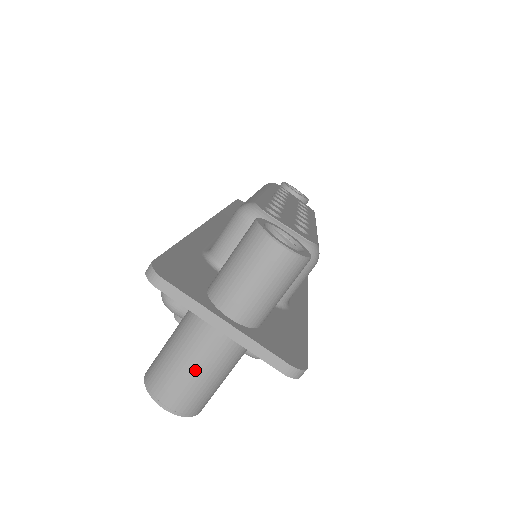
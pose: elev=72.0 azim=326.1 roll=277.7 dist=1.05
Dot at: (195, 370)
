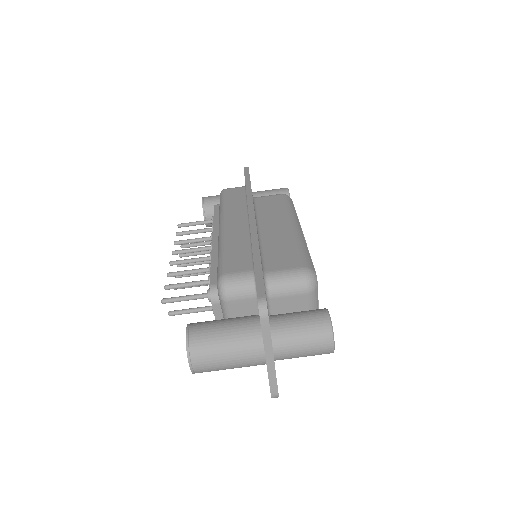
Dot at: (229, 362)
